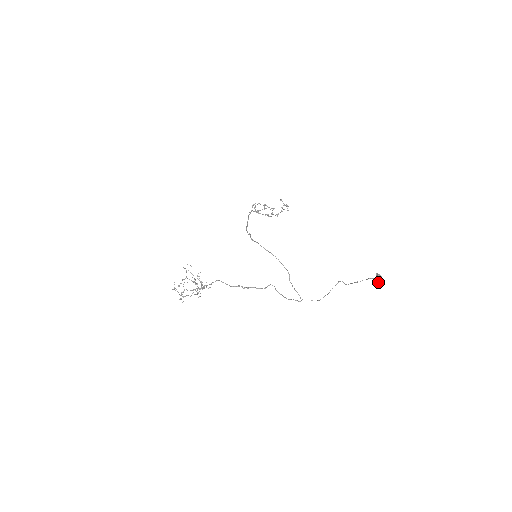
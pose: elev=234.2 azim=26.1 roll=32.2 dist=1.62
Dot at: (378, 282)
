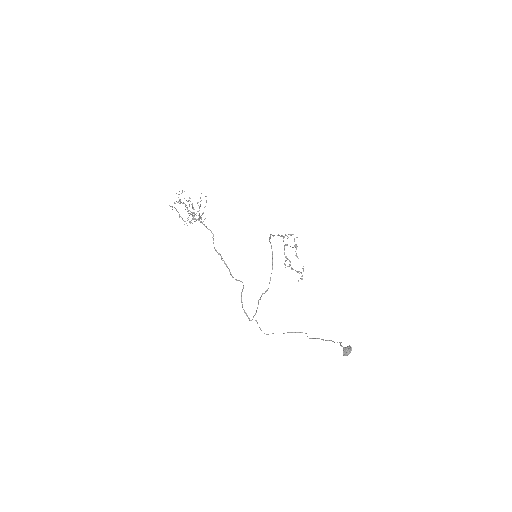
Dot at: (343, 353)
